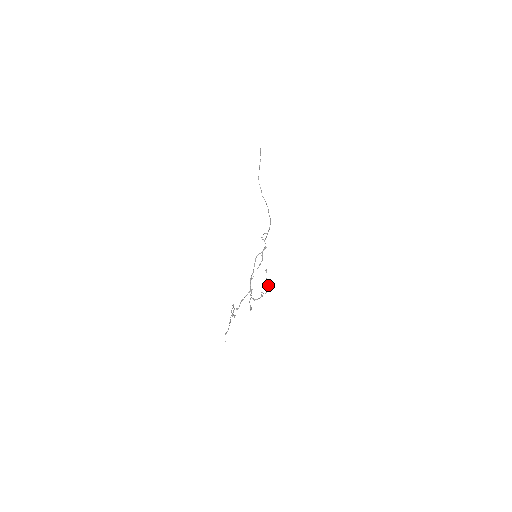
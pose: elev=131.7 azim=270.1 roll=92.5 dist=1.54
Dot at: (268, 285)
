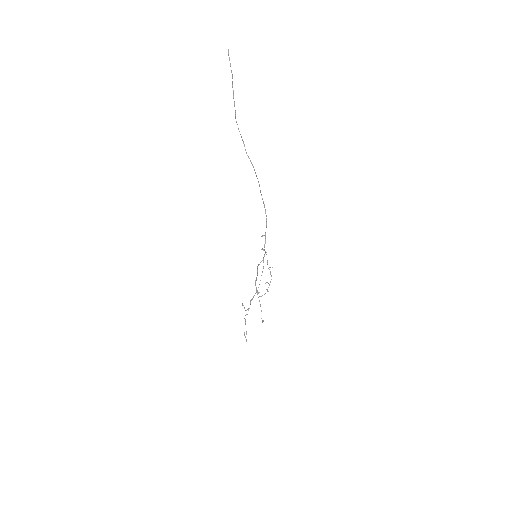
Dot at: (270, 267)
